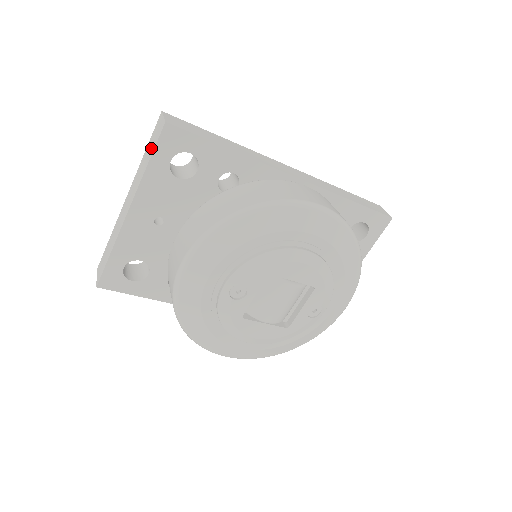
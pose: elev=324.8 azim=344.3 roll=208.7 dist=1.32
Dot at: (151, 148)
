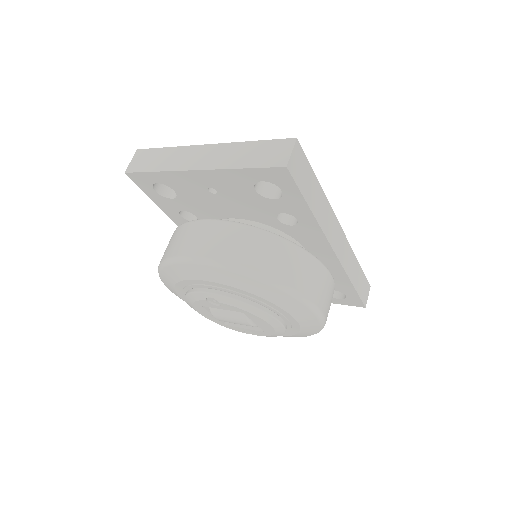
Dot at: (259, 158)
